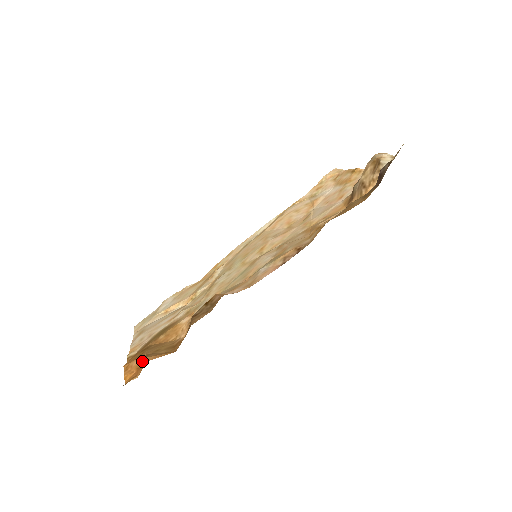
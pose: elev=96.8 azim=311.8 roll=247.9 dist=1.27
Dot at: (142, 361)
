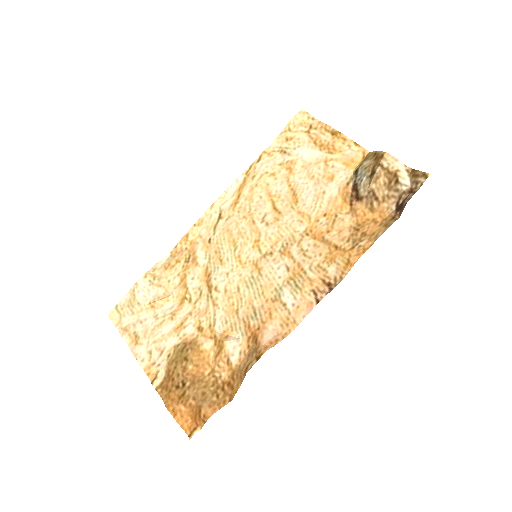
Dot at: (197, 412)
